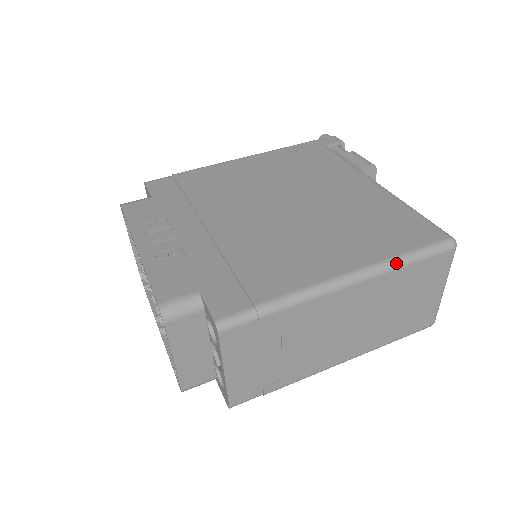
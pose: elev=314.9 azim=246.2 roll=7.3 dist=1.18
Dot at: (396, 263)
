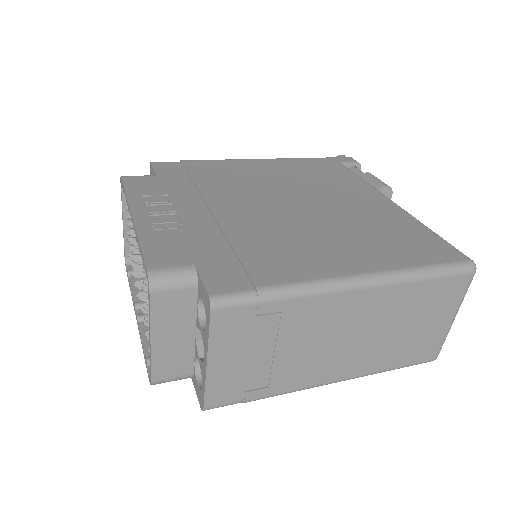
Dot at: (413, 274)
